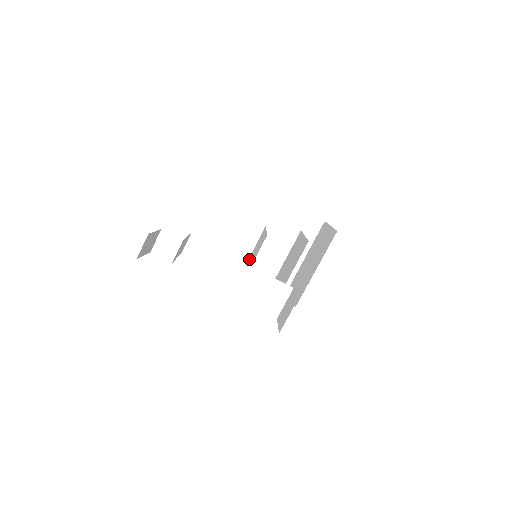
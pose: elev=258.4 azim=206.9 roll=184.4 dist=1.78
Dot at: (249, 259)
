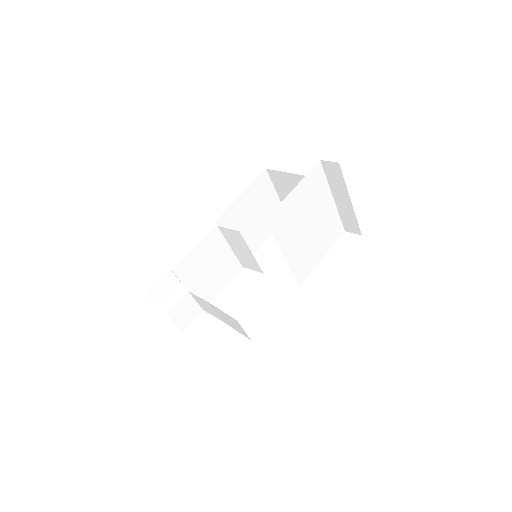
Dot at: occluded
